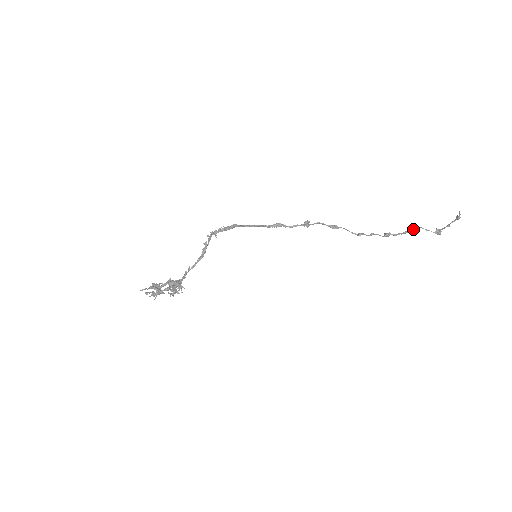
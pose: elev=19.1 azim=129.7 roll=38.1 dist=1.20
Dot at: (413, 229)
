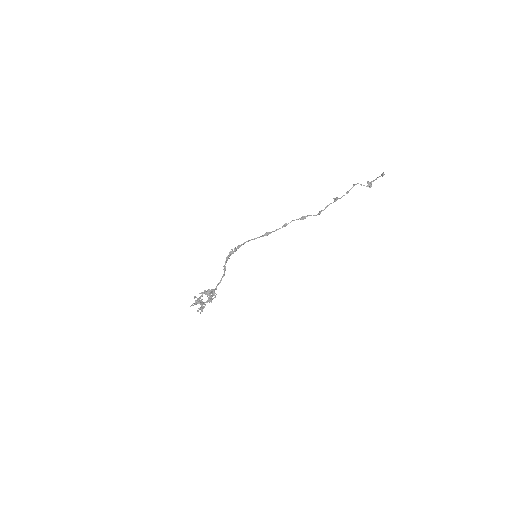
Dot at: (352, 187)
